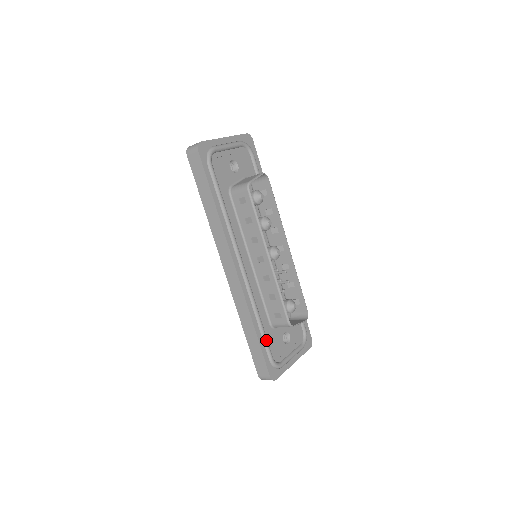
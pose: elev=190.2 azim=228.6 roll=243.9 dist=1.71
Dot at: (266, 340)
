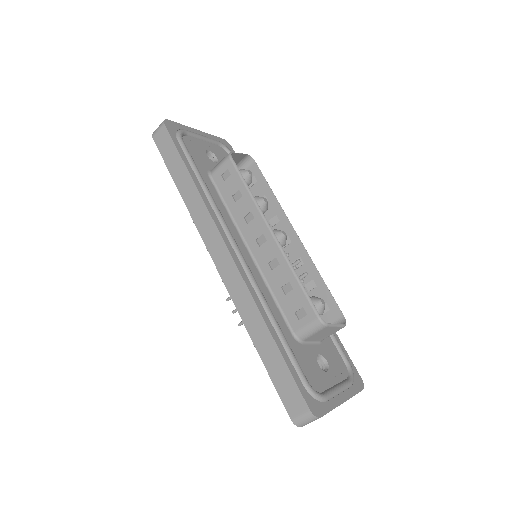
Dot at: (291, 351)
